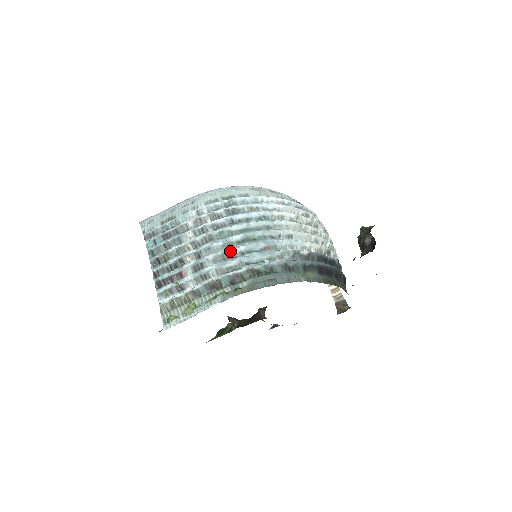
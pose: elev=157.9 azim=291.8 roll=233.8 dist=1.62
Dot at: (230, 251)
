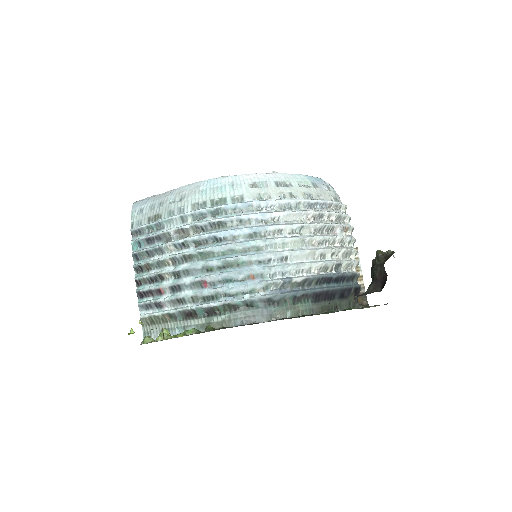
Dot at: (208, 278)
